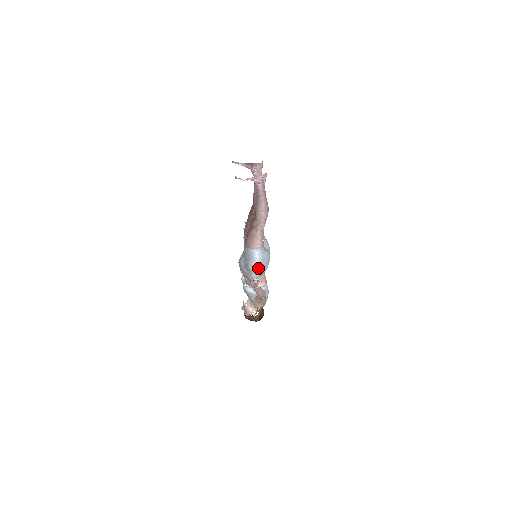
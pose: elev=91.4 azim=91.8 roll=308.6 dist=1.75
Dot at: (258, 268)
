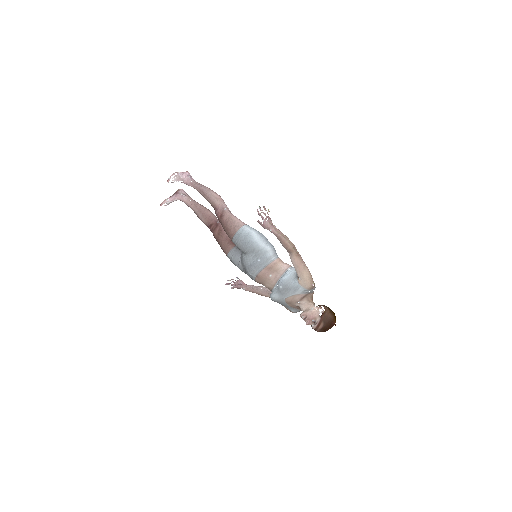
Dot at: (264, 242)
